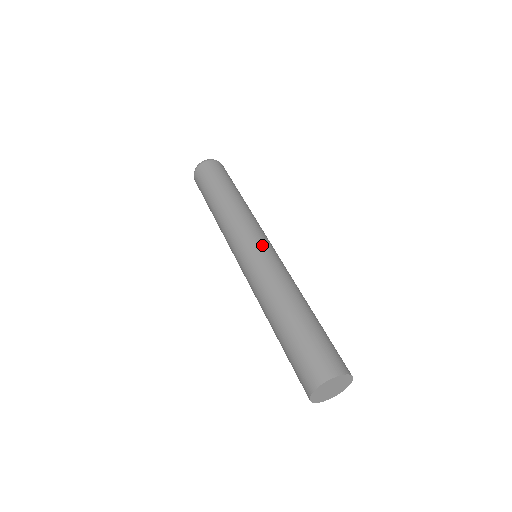
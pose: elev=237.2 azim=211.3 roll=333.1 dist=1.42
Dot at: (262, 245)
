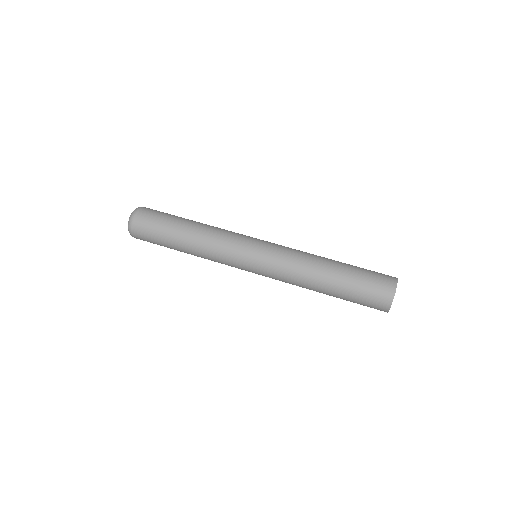
Dot at: (263, 242)
